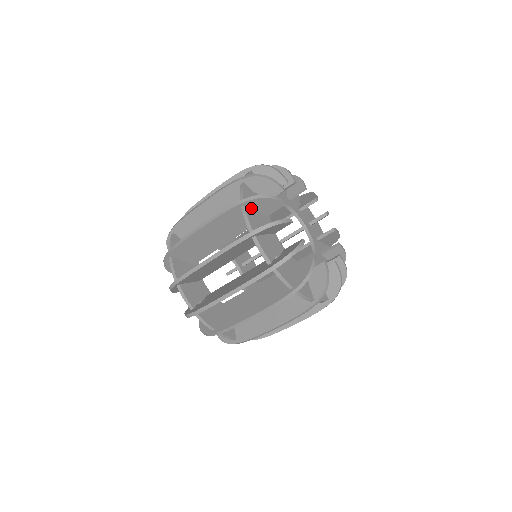
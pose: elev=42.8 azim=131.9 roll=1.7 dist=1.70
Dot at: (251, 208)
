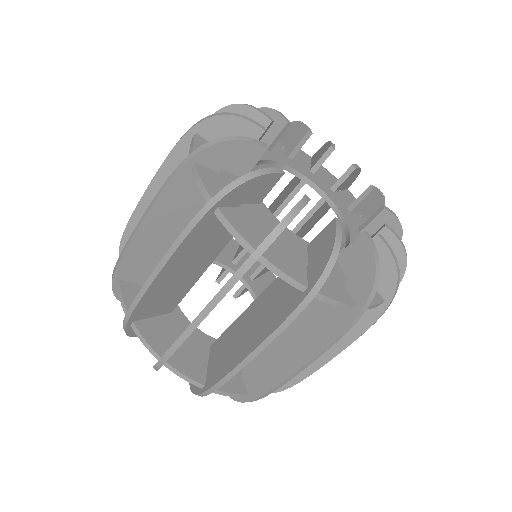
Dot at: (268, 247)
